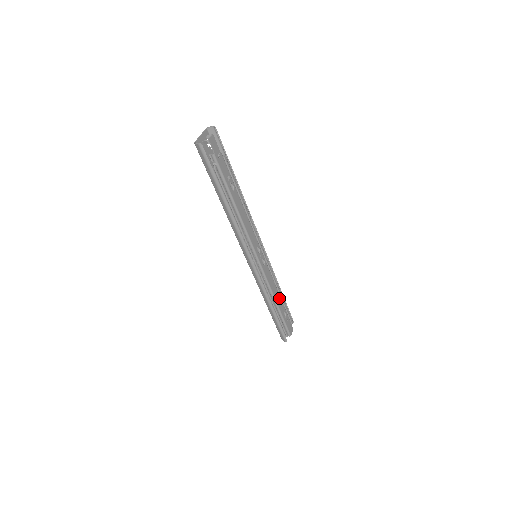
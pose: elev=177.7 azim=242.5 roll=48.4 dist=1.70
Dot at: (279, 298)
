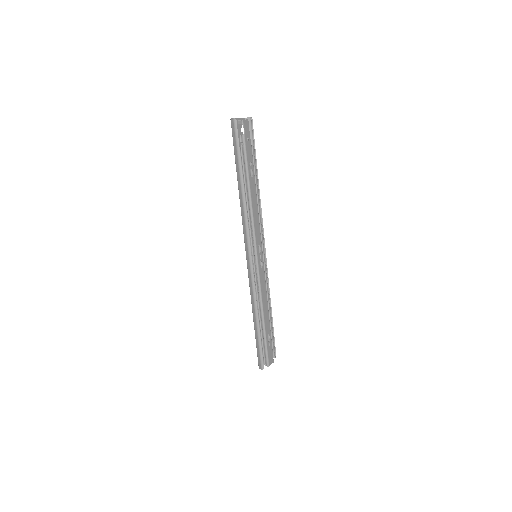
Dot at: (267, 315)
